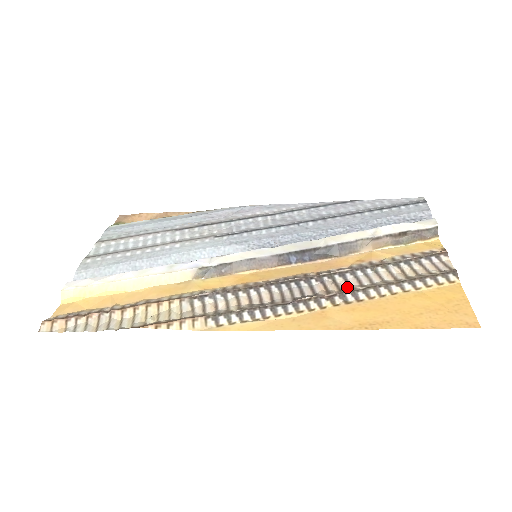
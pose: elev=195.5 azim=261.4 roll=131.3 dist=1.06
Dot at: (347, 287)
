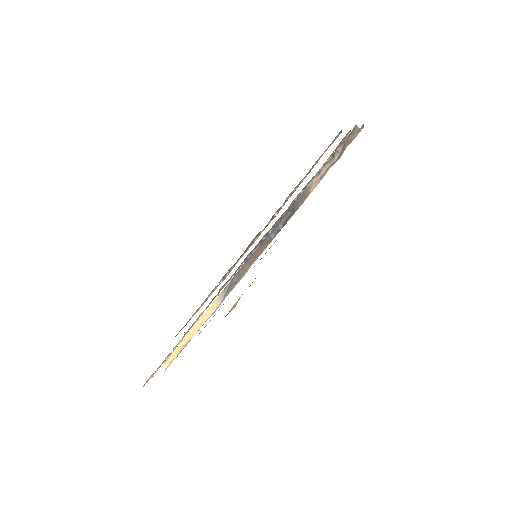
Dot at: occluded
